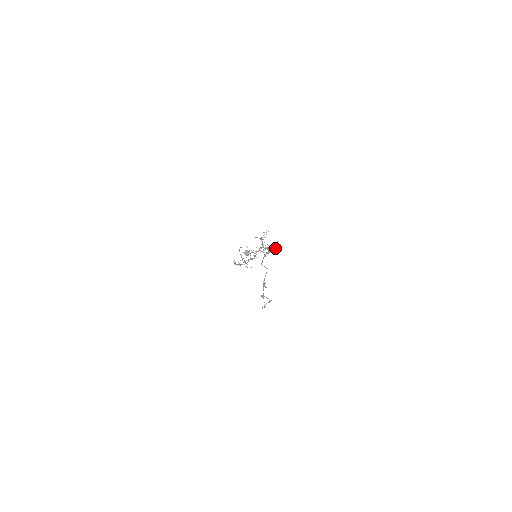
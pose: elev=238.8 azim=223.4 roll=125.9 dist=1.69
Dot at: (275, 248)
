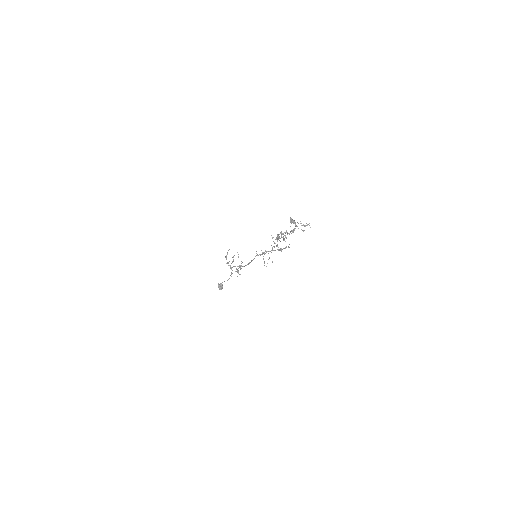
Dot at: (305, 225)
